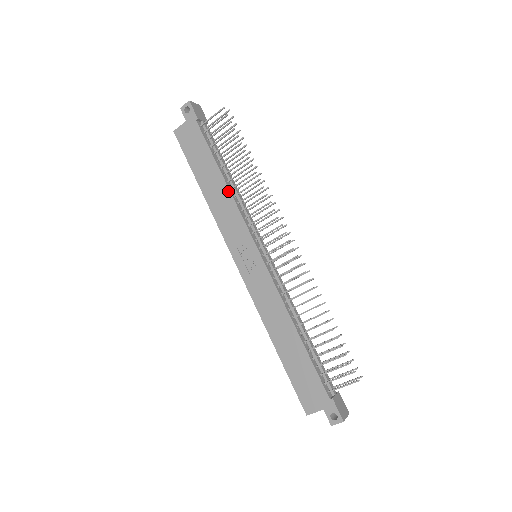
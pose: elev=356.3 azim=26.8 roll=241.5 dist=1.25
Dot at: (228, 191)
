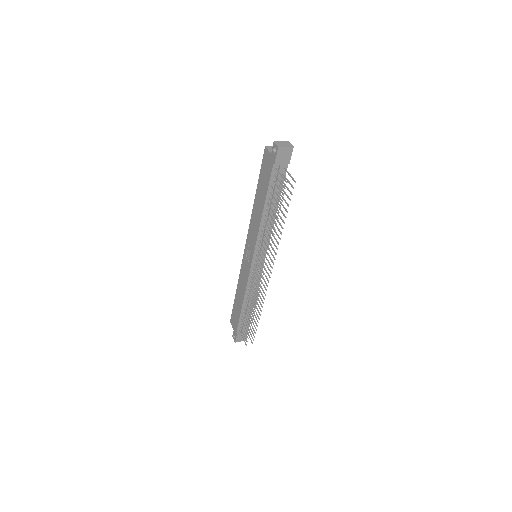
Dot at: (260, 220)
